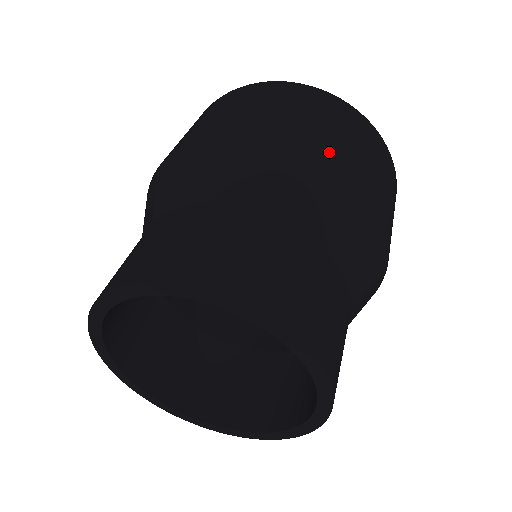
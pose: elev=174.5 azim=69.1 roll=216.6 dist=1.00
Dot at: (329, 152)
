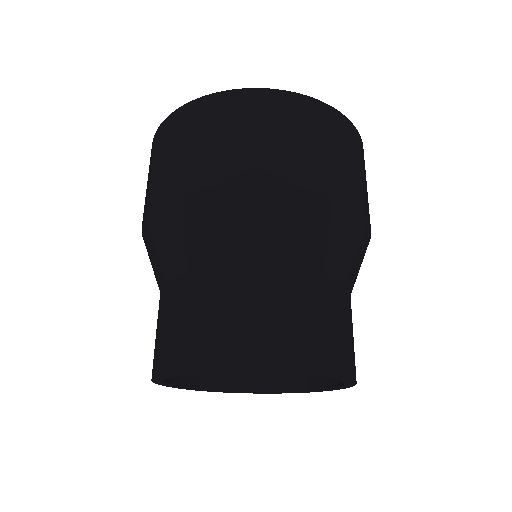
Dot at: (340, 192)
